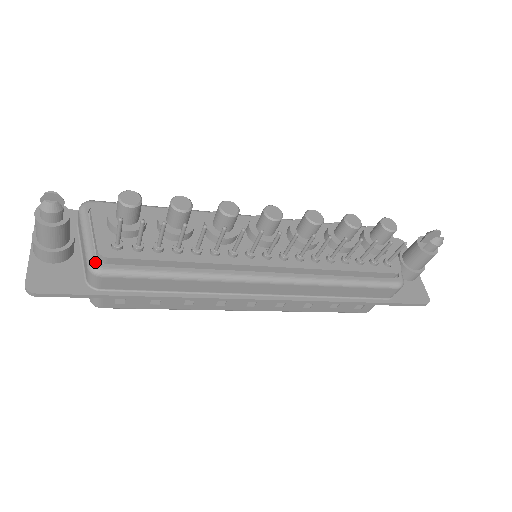
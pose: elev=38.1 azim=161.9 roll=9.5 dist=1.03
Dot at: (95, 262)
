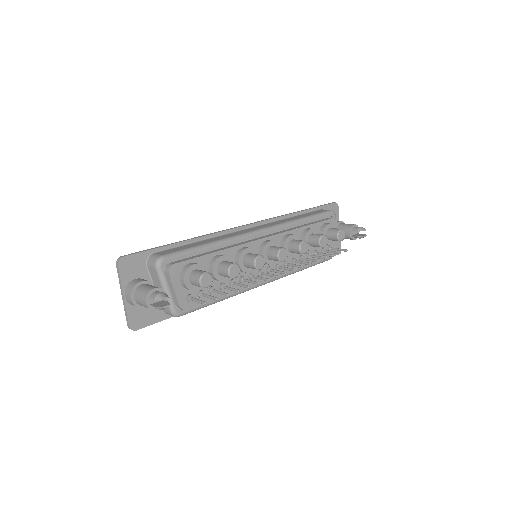
Dot at: (177, 311)
